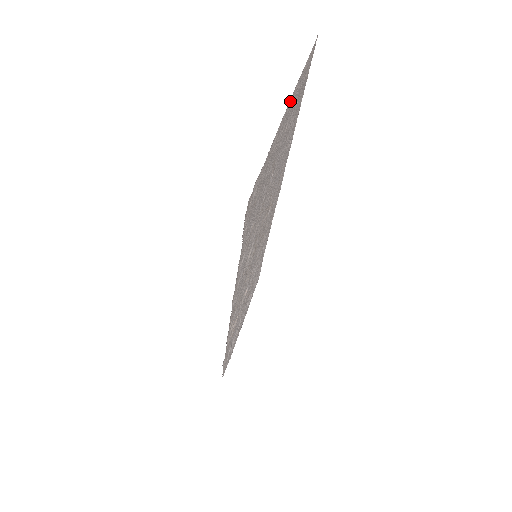
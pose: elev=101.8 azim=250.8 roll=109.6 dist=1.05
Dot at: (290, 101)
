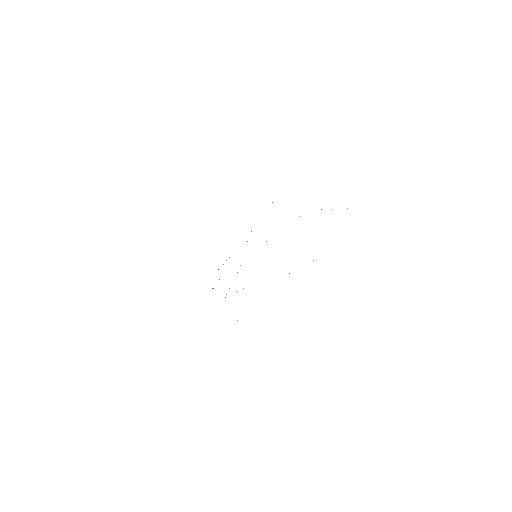
Dot at: occluded
